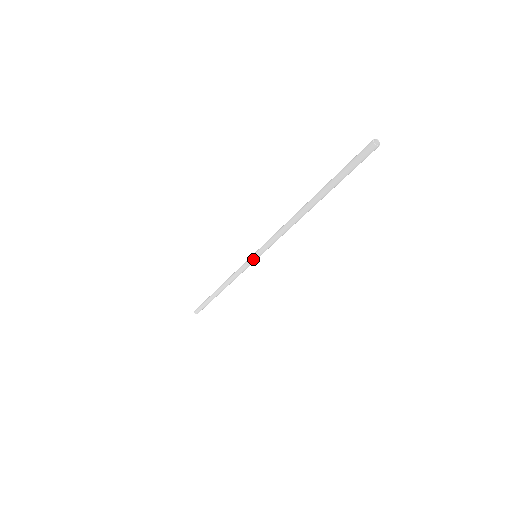
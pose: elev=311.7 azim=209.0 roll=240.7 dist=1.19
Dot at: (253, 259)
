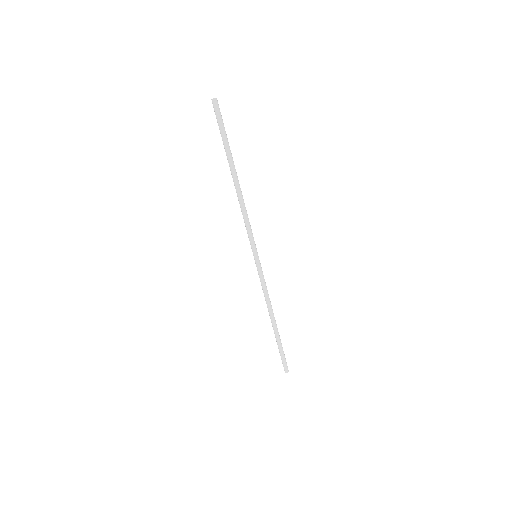
Dot at: (255, 259)
